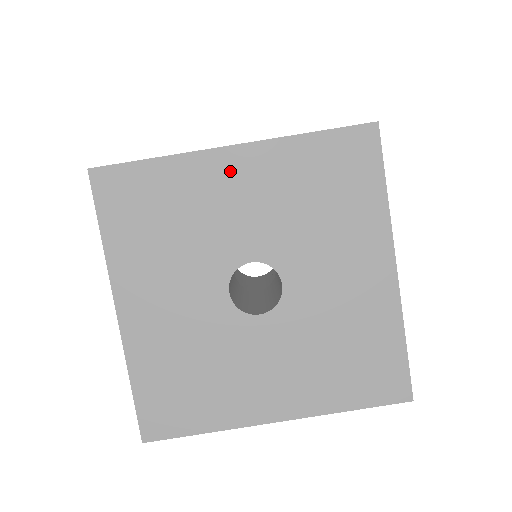
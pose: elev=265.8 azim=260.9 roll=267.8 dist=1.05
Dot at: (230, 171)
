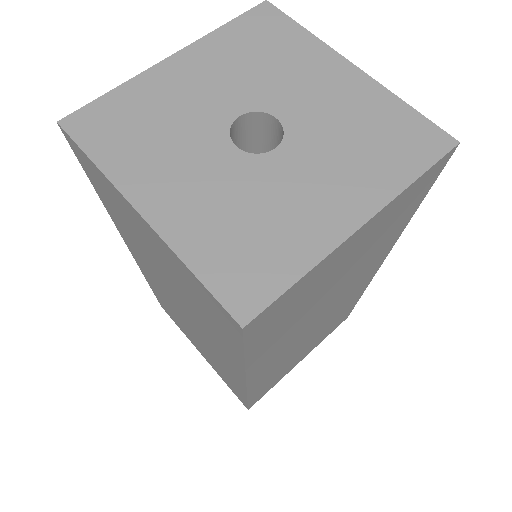
Dot at: (179, 70)
